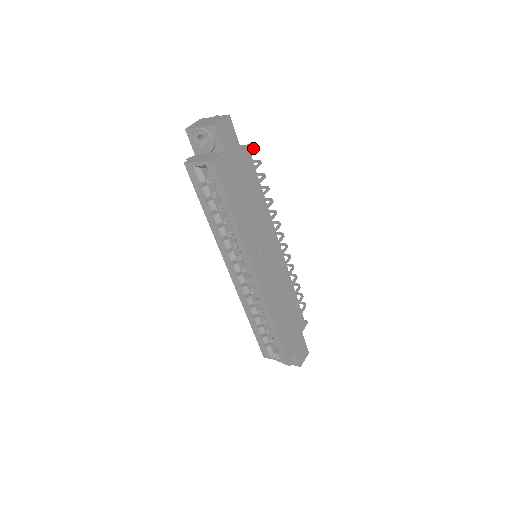
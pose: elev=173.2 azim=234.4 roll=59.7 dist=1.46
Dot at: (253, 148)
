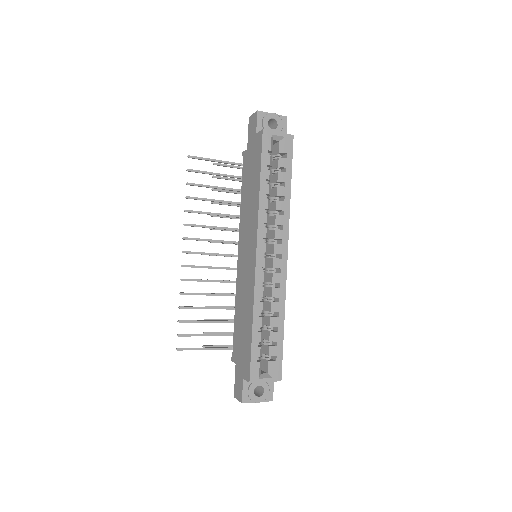
Dot at: occluded
